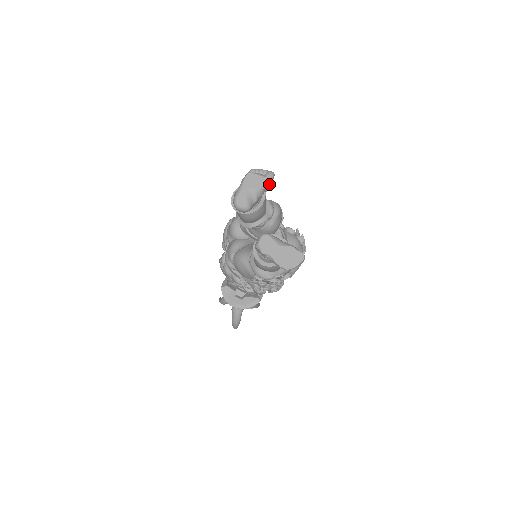
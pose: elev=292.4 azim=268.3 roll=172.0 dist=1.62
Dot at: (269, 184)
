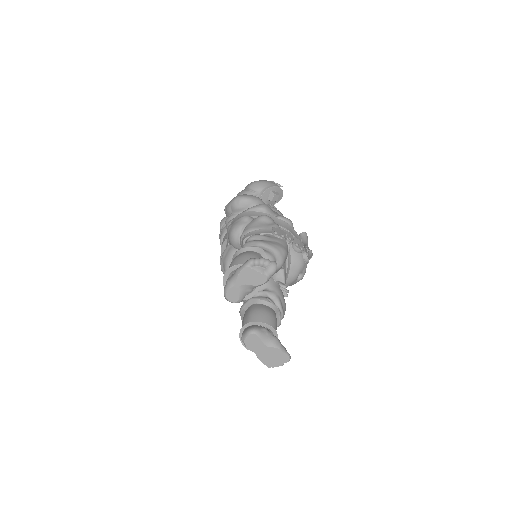
Dot at: (268, 280)
